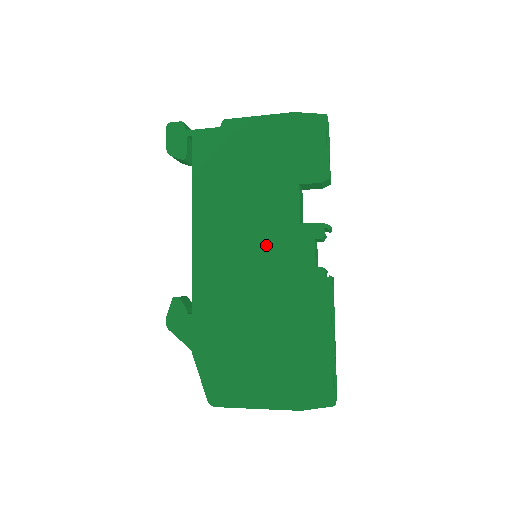
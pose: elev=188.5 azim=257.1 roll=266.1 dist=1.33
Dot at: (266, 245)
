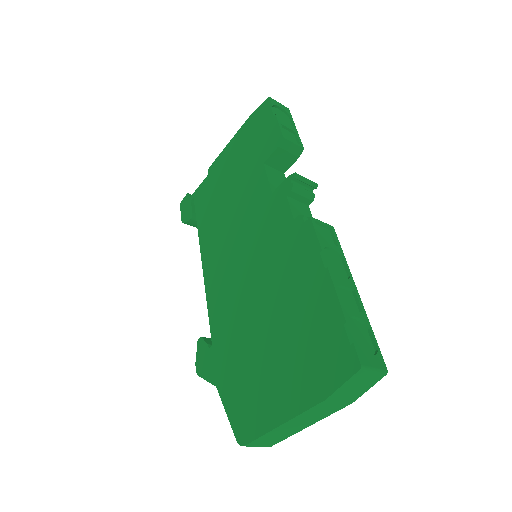
Dot at: (252, 235)
